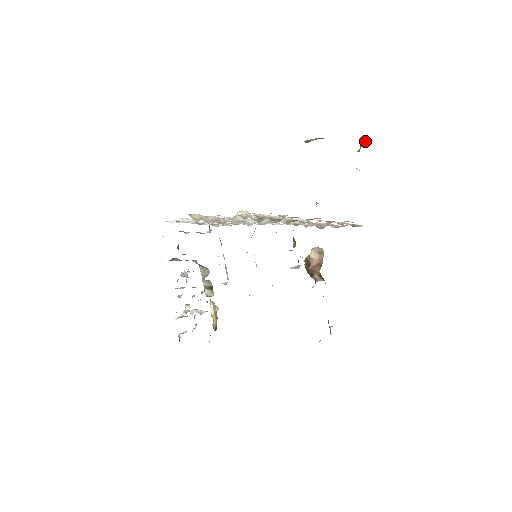
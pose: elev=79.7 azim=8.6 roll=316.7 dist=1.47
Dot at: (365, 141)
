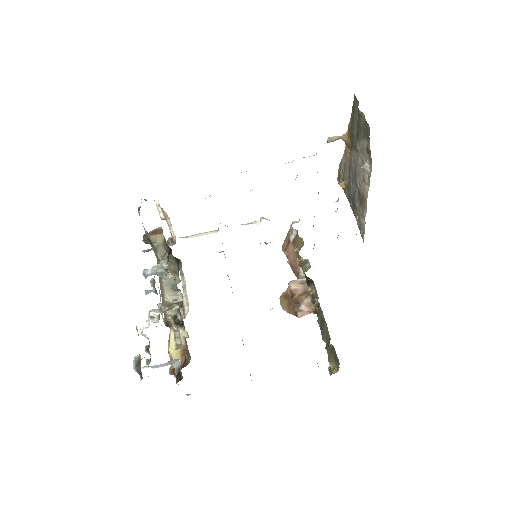
Dot at: occluded
